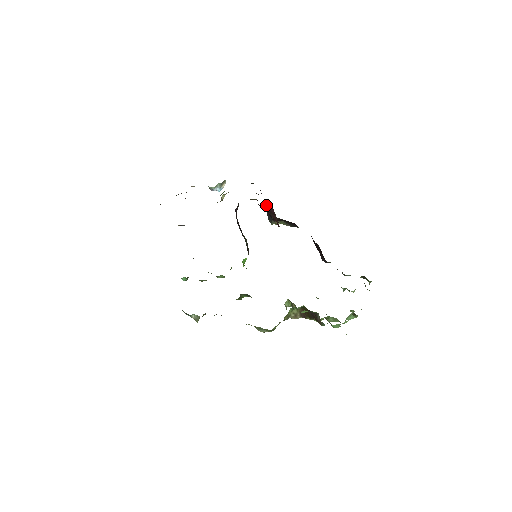
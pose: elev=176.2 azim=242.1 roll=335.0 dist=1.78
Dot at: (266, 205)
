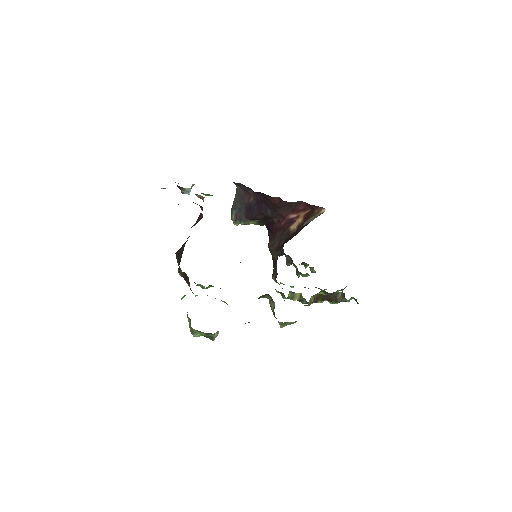
Dot at: (299, 201)
